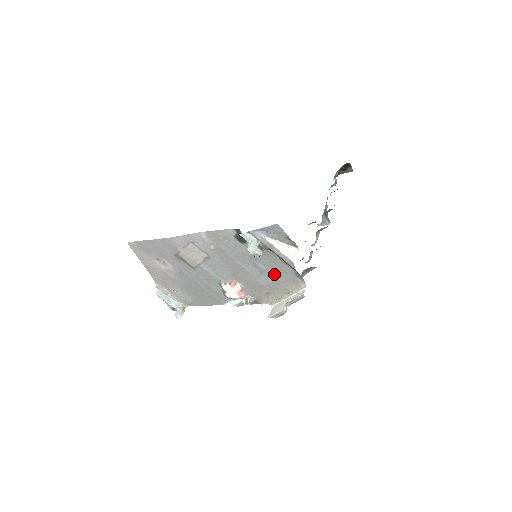
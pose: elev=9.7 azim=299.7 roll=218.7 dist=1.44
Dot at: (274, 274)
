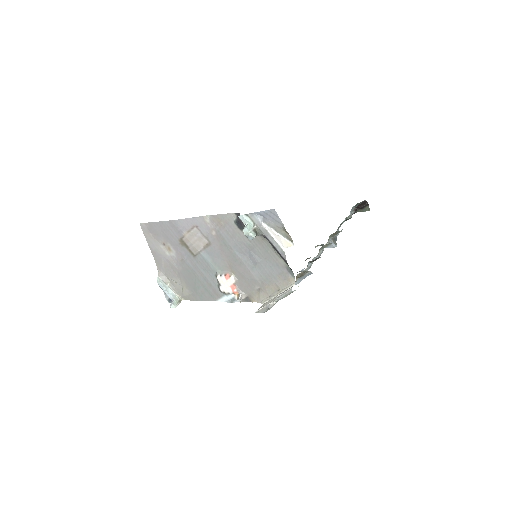
Dot at: (267, 267)
